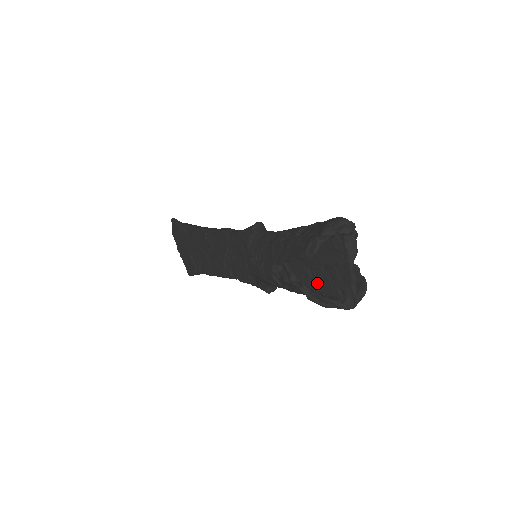
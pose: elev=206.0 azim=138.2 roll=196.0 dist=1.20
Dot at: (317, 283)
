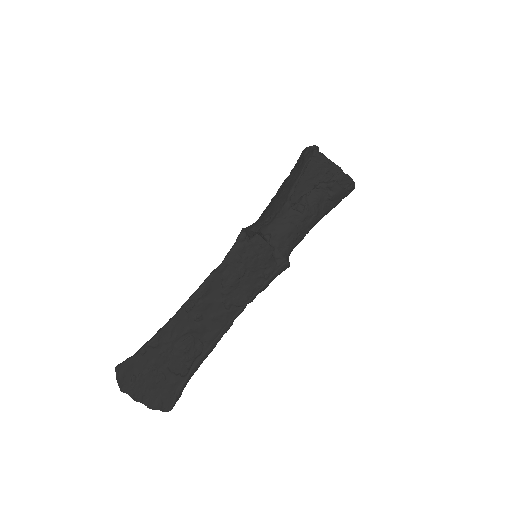
Dot at: occluded
